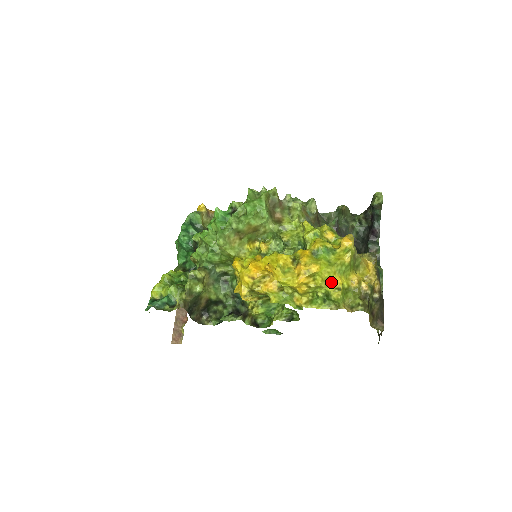
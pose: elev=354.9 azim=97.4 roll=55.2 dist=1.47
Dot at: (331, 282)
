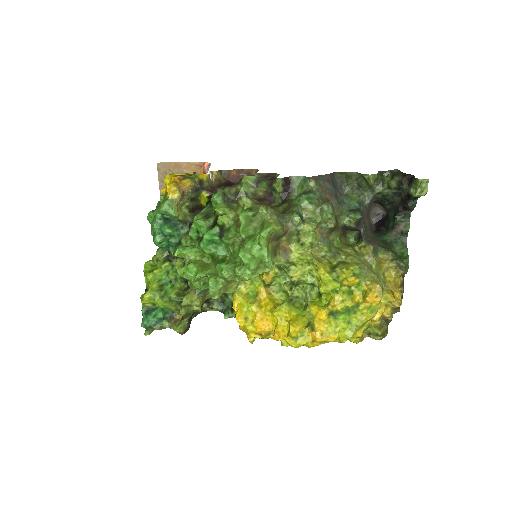
Dot at: occluded
